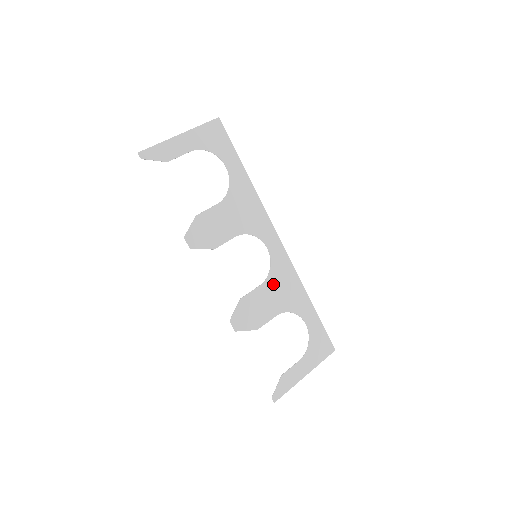
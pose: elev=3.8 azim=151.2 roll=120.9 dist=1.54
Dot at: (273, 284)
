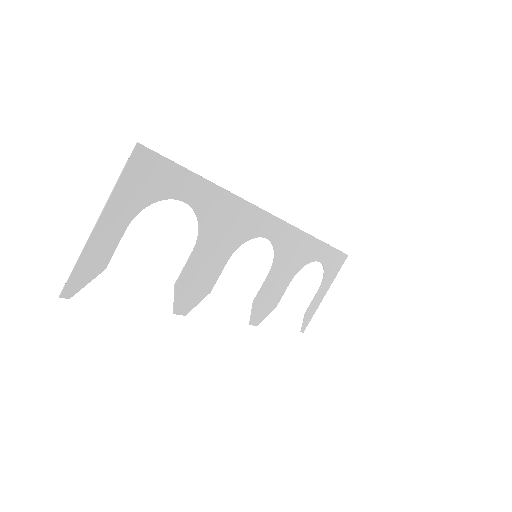
Dot at: (281, 262)
